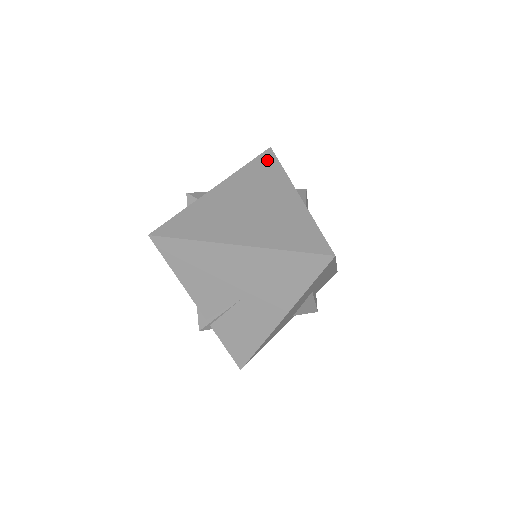
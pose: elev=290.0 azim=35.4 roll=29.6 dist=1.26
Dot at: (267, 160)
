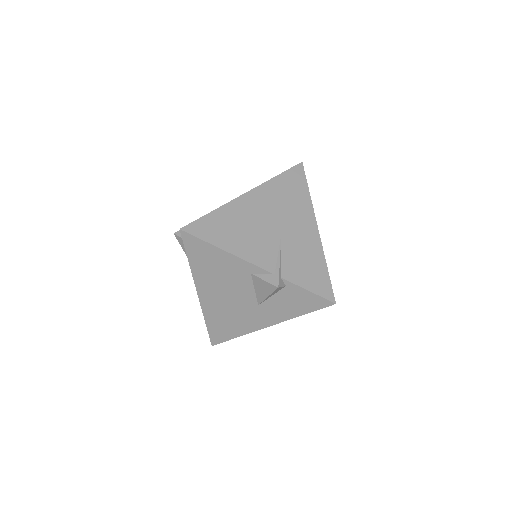
Dot at: occluded
